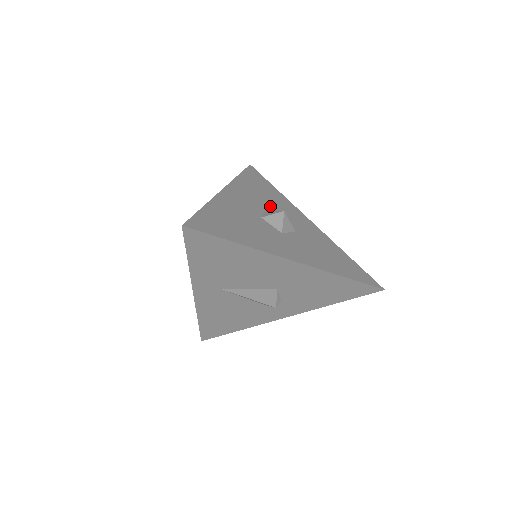
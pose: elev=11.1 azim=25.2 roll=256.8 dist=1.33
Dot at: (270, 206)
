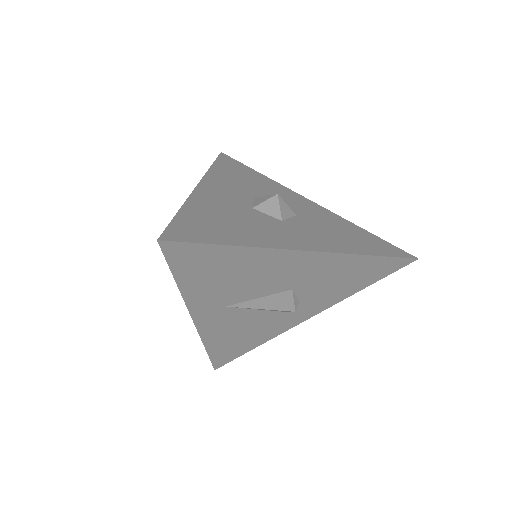
Dot at: (258, 193)
